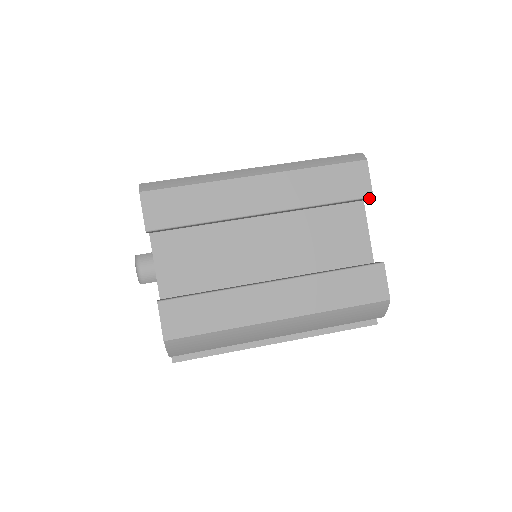
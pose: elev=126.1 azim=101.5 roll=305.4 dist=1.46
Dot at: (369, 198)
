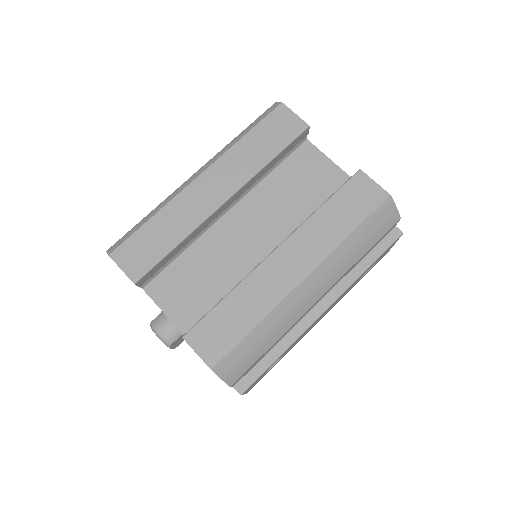
Dot at: (307, 130)
